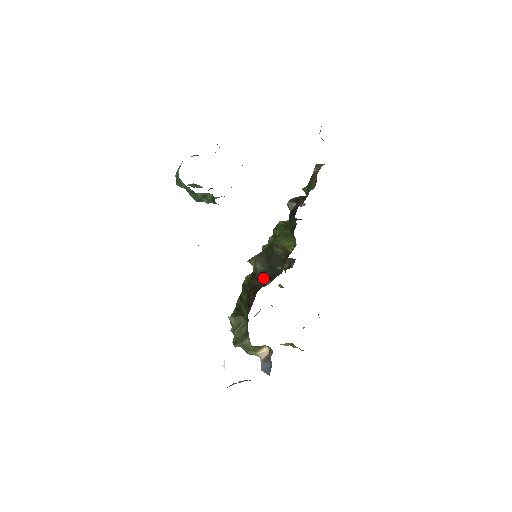
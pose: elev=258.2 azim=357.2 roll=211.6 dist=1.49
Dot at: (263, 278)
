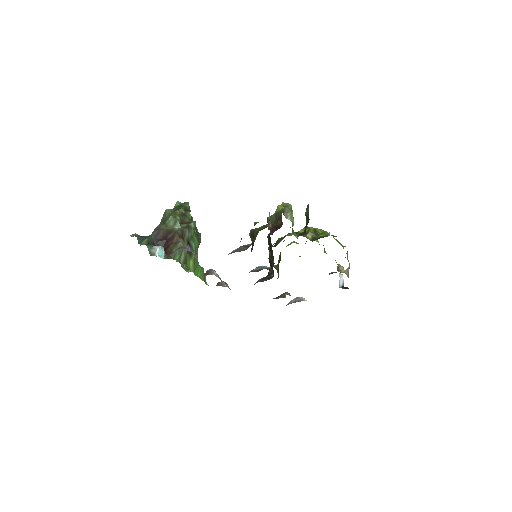
Dot at: (271, 265)
